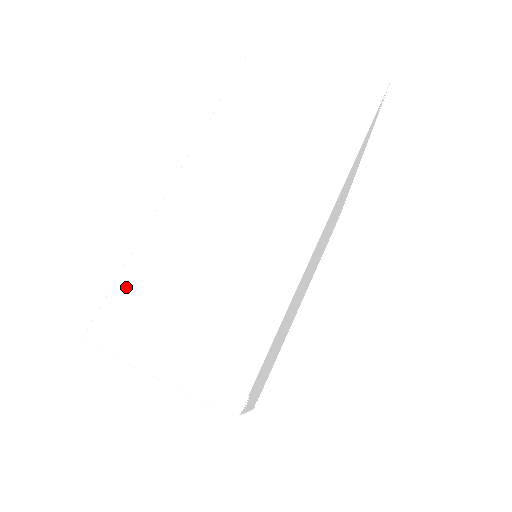
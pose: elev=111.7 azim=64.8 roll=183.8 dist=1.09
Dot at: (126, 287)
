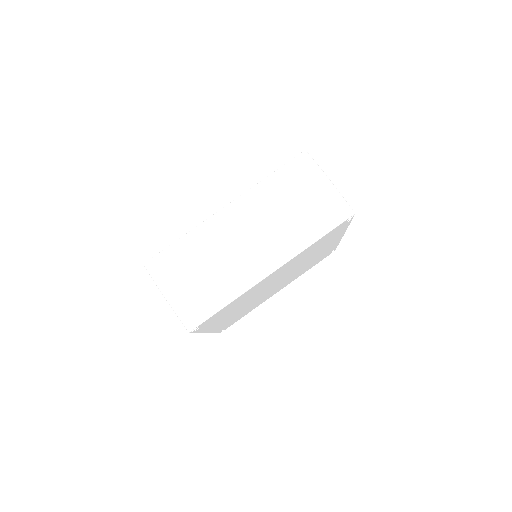
Dot at: (171, 252)
